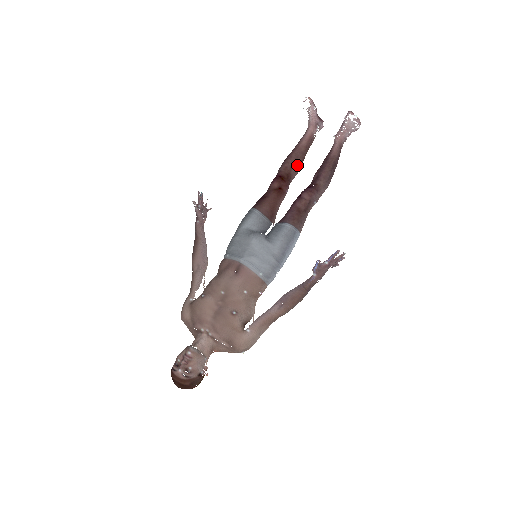
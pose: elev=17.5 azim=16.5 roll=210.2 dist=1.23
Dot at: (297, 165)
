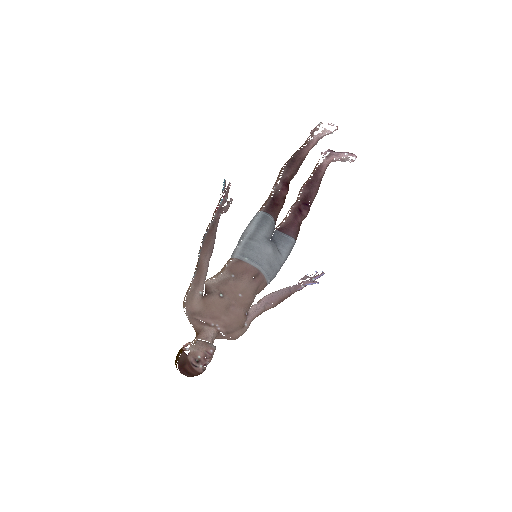
Dot at: occluded
